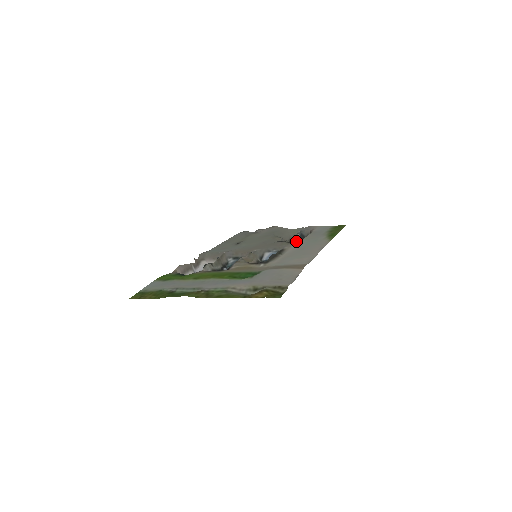
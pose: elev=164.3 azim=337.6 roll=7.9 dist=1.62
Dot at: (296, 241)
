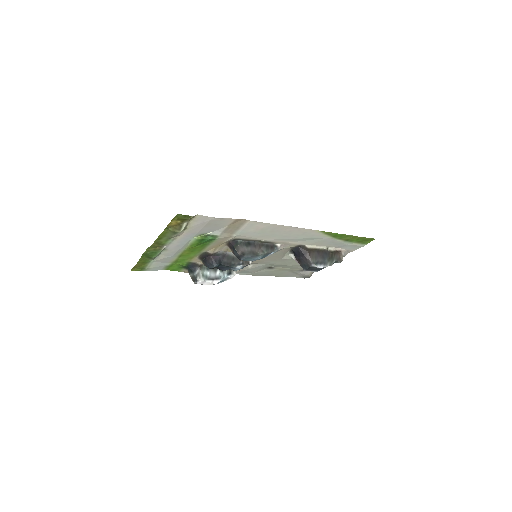
Dot at: (301, 245)
